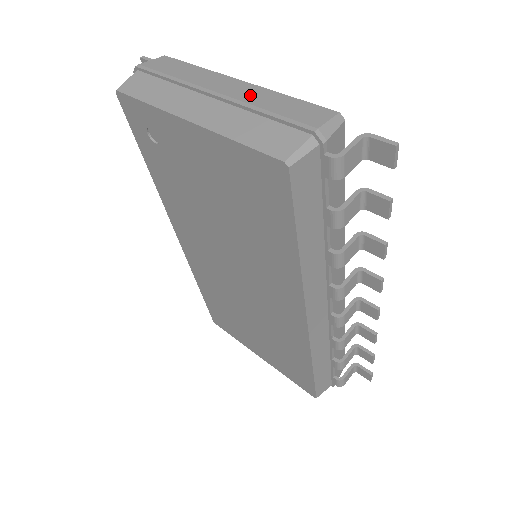
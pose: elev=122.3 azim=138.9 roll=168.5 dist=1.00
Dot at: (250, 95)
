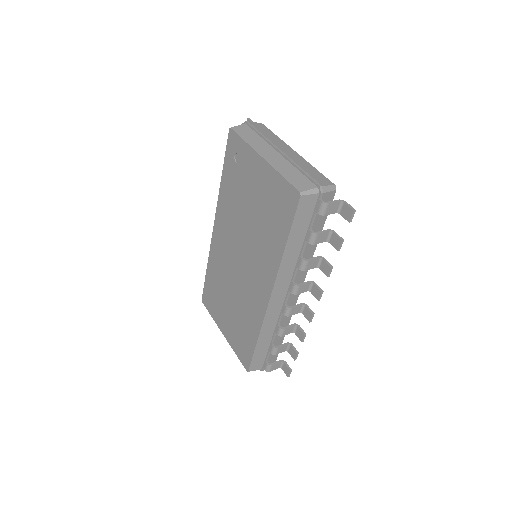
Dot at: (297, 160)
